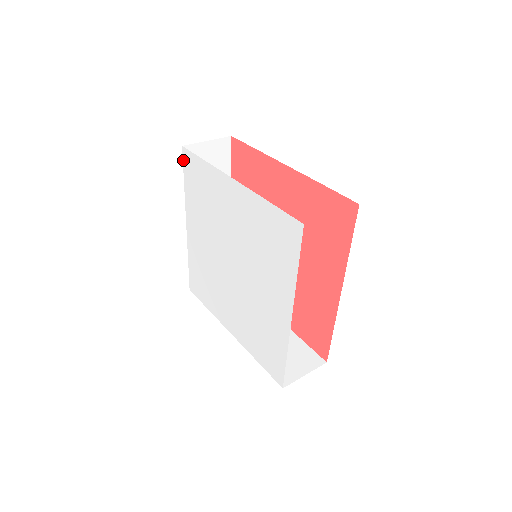
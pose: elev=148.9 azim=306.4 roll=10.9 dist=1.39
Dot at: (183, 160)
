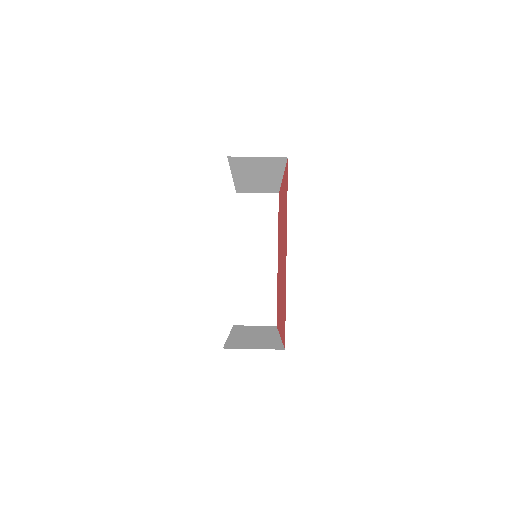
Dot at: (228, 161)
